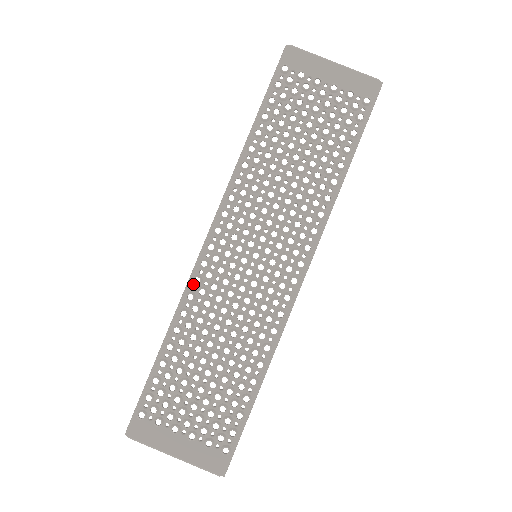
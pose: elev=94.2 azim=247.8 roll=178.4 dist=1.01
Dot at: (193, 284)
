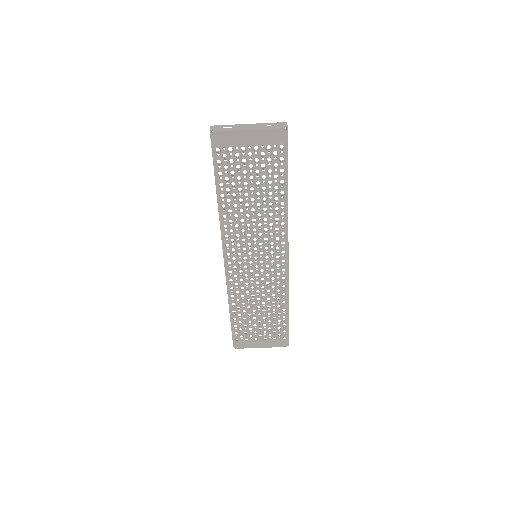
Dot at: (230, 282)
